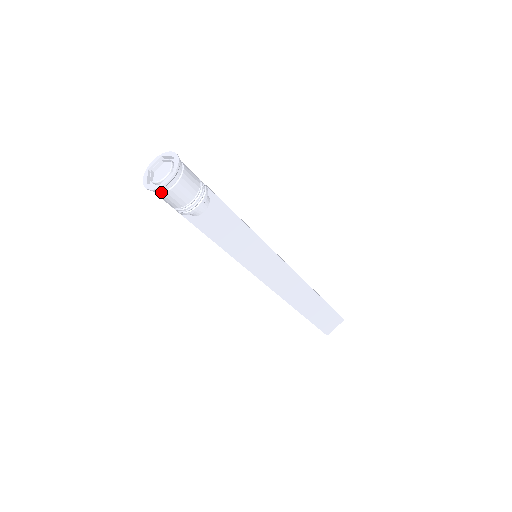
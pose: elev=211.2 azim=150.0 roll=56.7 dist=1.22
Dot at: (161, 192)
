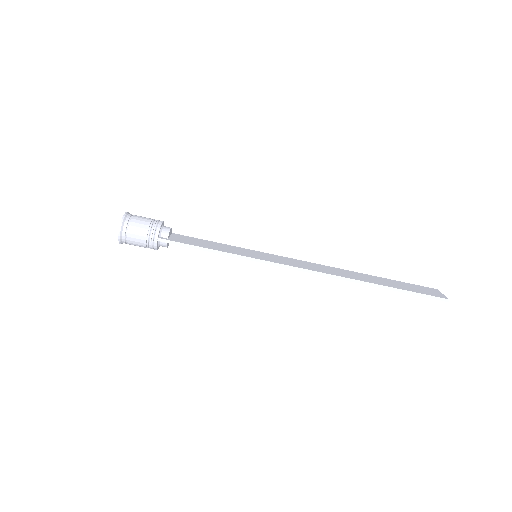
Dot at: (129, 222)
